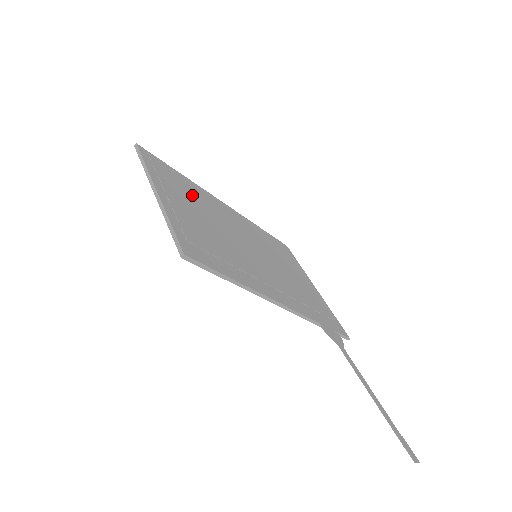
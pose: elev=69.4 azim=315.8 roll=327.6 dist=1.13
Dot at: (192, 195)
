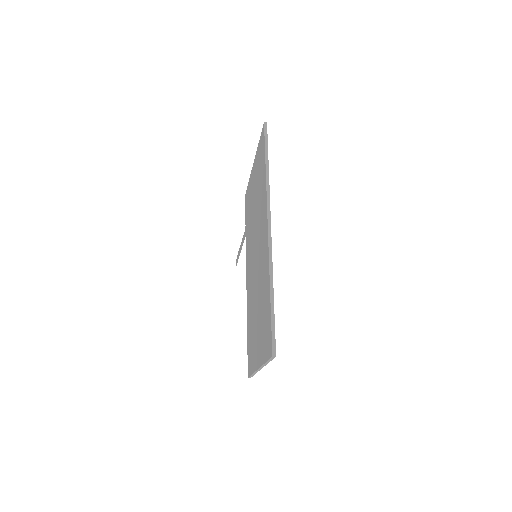
Dot at: occluded
